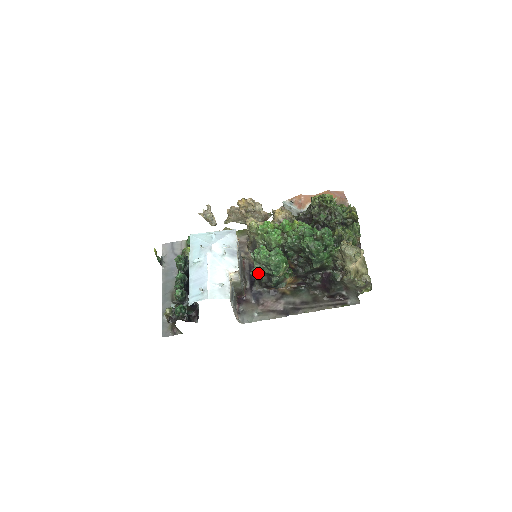
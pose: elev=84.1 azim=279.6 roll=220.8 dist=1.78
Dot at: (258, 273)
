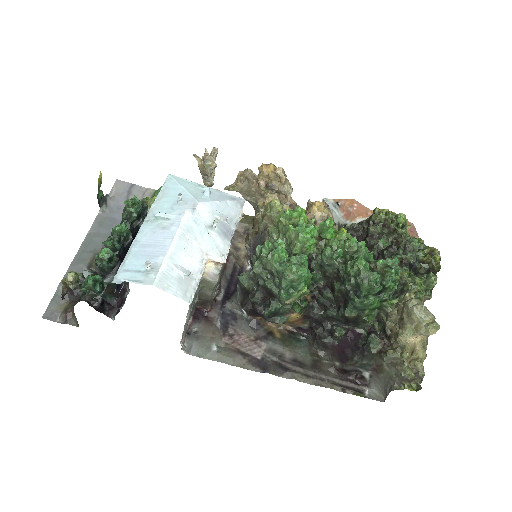
Dot at: (251, 283)
